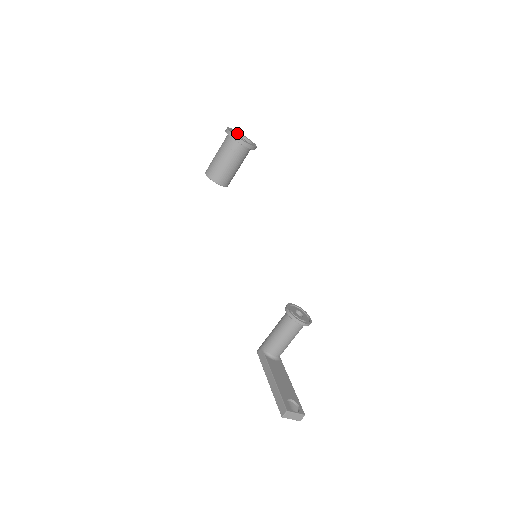
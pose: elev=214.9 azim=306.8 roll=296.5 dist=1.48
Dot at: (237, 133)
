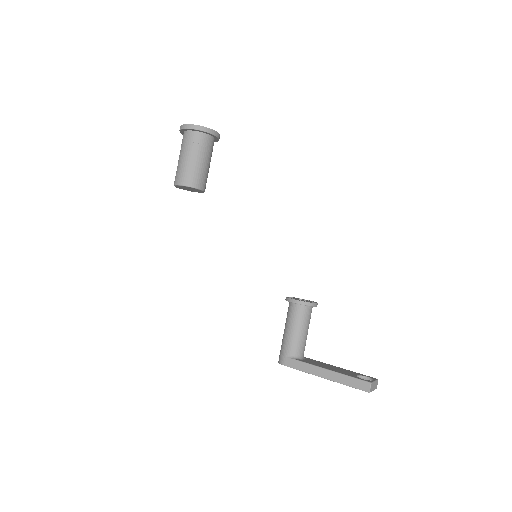
Dot at: occluded
